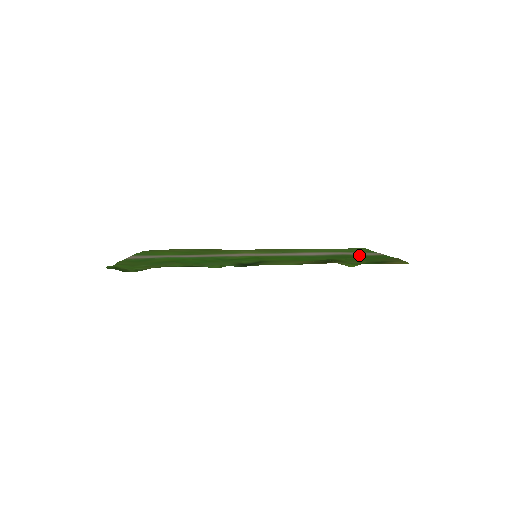
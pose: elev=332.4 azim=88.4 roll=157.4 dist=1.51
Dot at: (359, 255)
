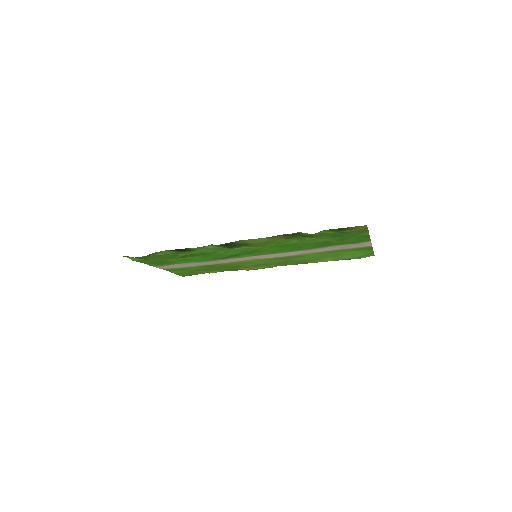
Dot at: (345, 243)
